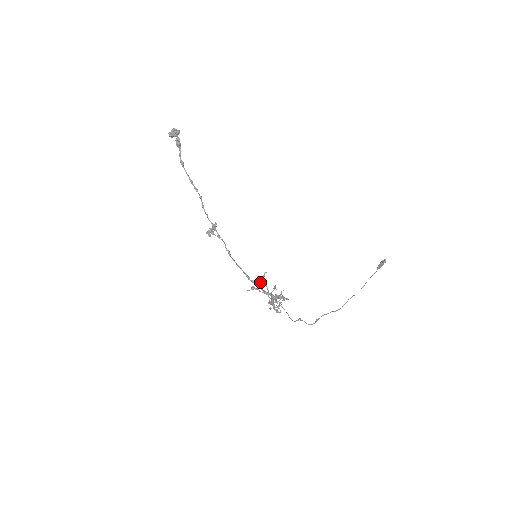
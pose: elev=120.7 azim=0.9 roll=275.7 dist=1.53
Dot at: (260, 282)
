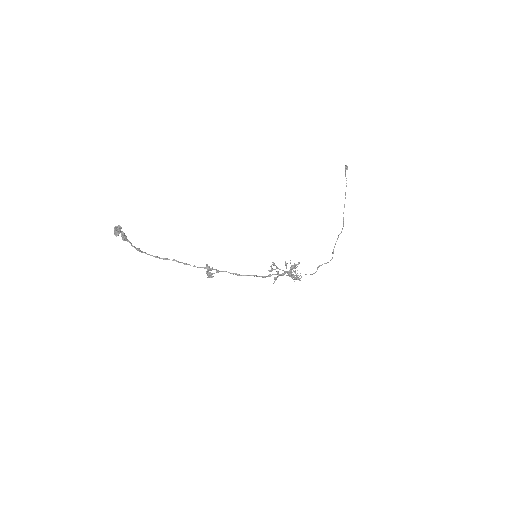
Dot at: occluded
